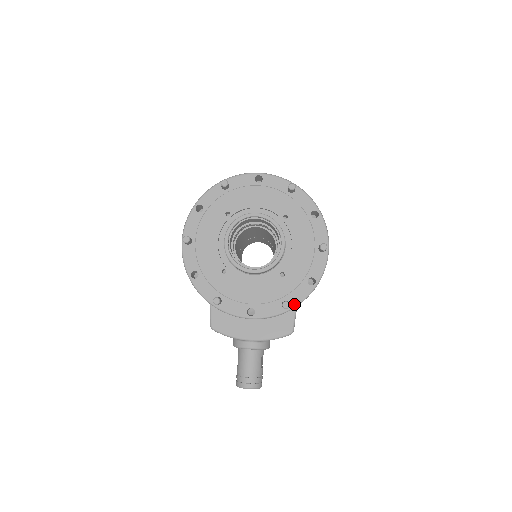
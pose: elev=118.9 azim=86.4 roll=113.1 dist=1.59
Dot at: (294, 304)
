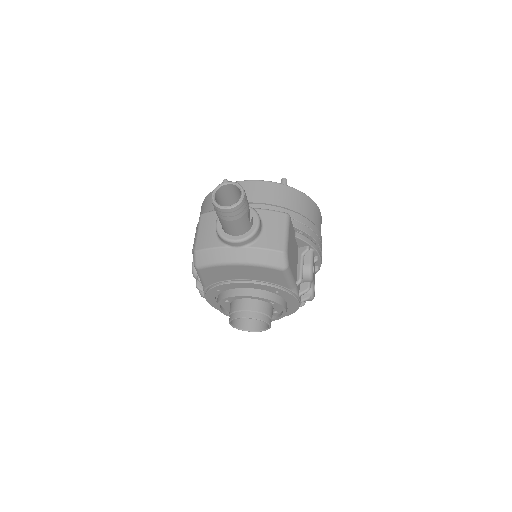
Dot at: (291, 188)
